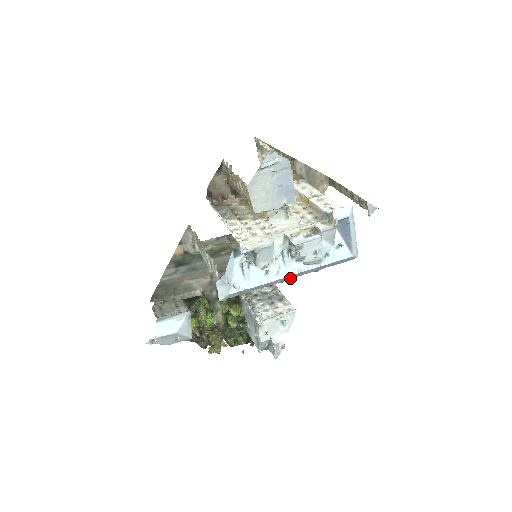
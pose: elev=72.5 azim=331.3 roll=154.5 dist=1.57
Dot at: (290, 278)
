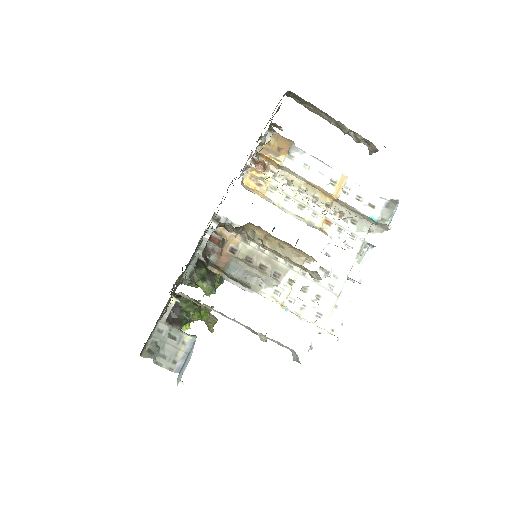
Dot at: occluded
